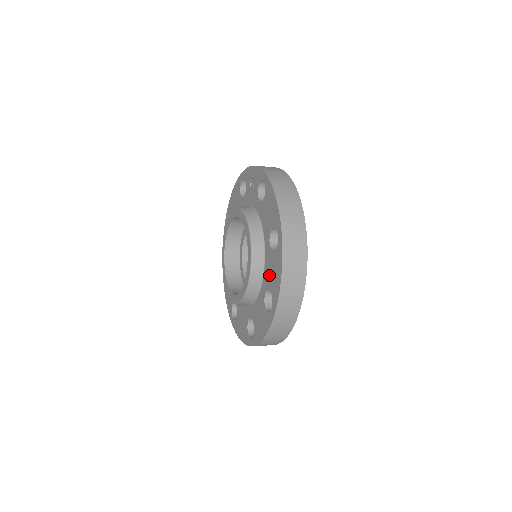
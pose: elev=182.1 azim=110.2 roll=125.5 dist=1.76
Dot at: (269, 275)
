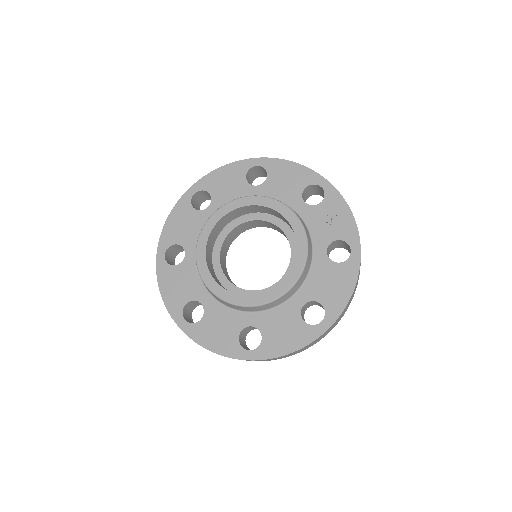
Dot at: (275, 325)
